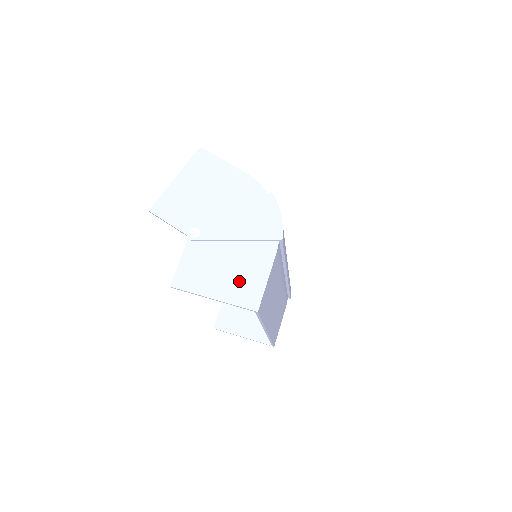
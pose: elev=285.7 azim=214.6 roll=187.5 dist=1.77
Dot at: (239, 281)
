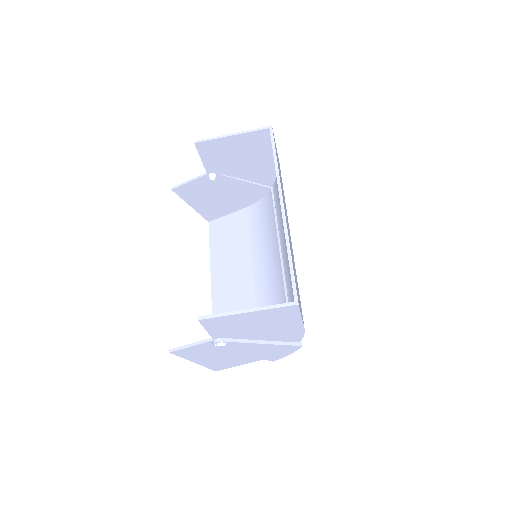
Dot at: (221, 362)
